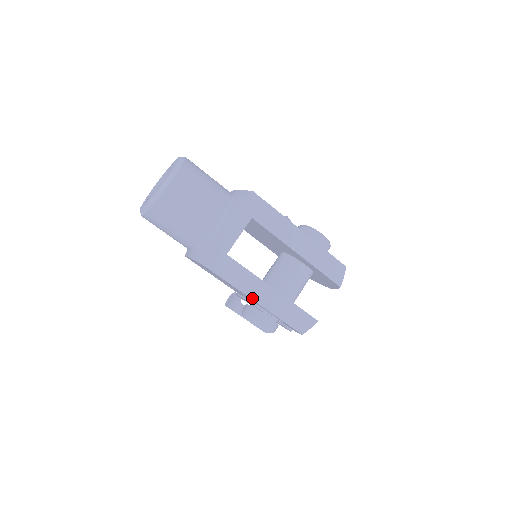
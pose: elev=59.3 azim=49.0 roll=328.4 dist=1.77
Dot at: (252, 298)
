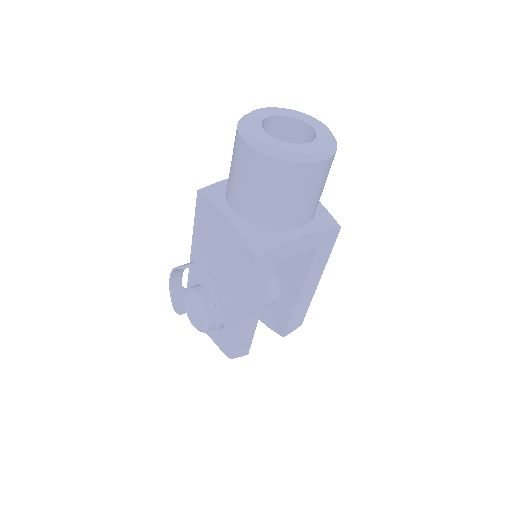
Dot at: (244, 310)
